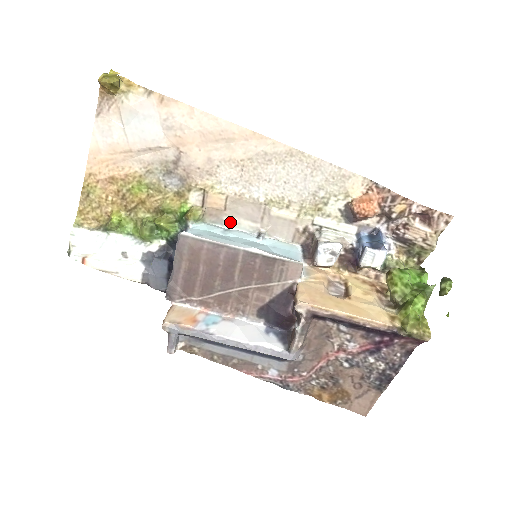
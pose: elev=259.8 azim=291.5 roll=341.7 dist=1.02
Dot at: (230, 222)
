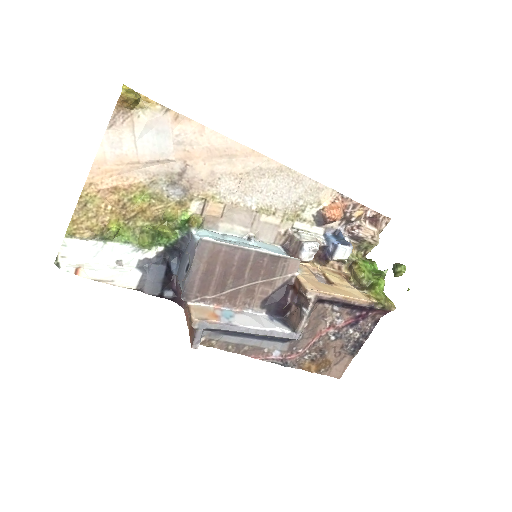
Dot at: (225, 228)
